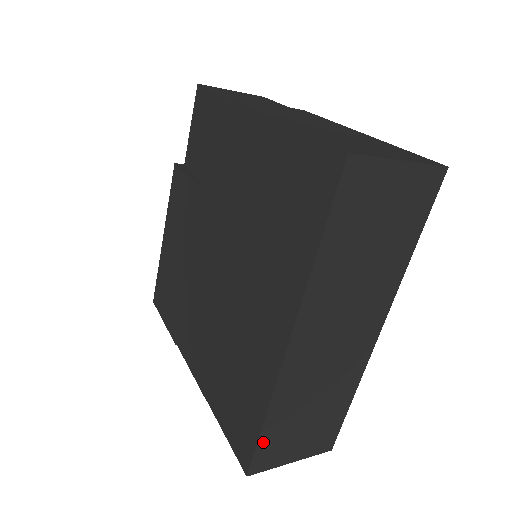
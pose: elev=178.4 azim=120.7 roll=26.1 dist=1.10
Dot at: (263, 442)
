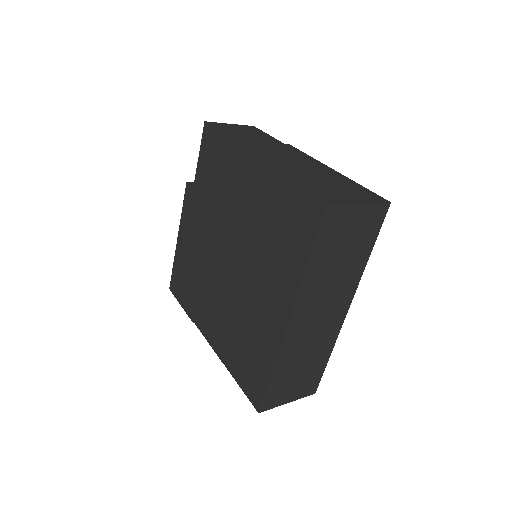
Dot at: (270, 389)
